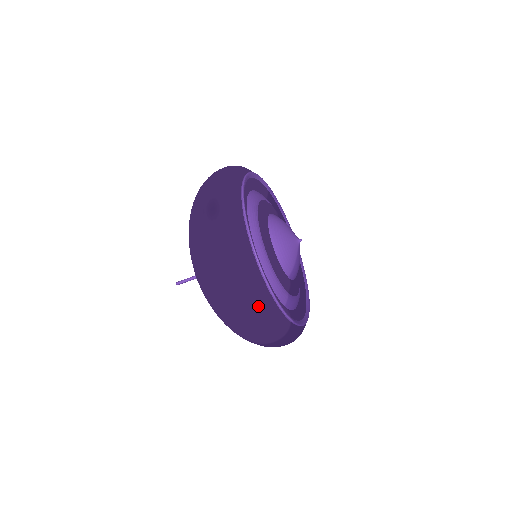
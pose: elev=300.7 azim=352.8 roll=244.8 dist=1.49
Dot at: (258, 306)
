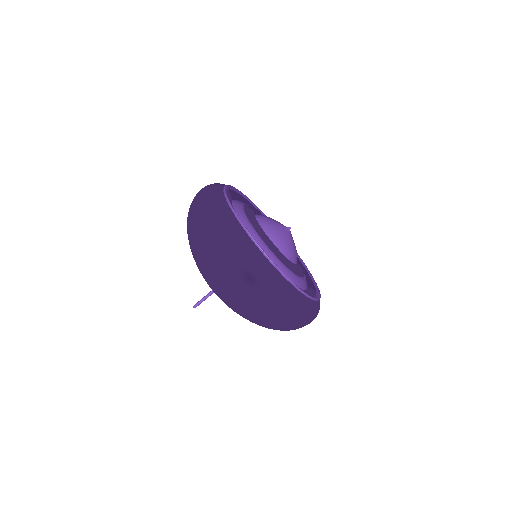
Dot at: (312, 316)
